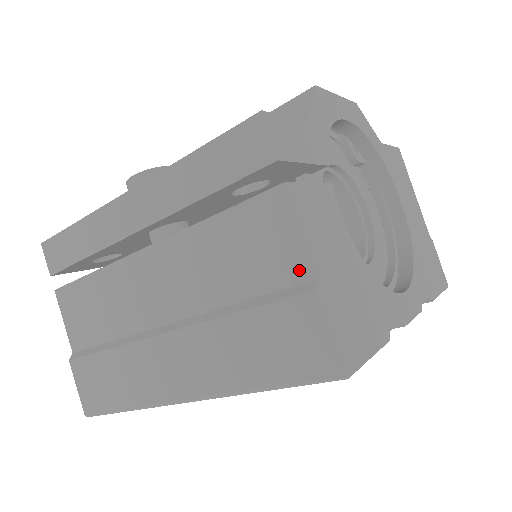
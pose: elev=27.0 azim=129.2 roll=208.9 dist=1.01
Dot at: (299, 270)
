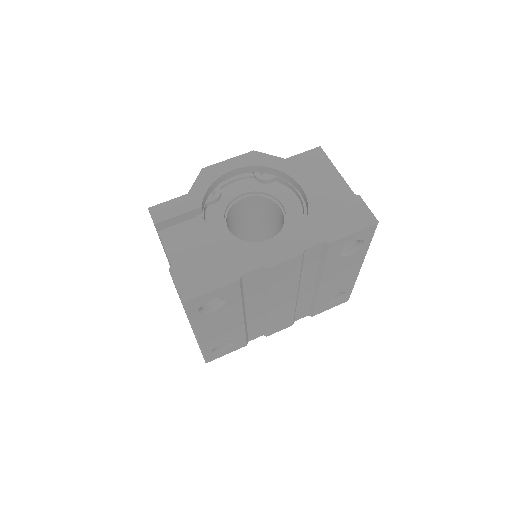
Dot at: occluded
